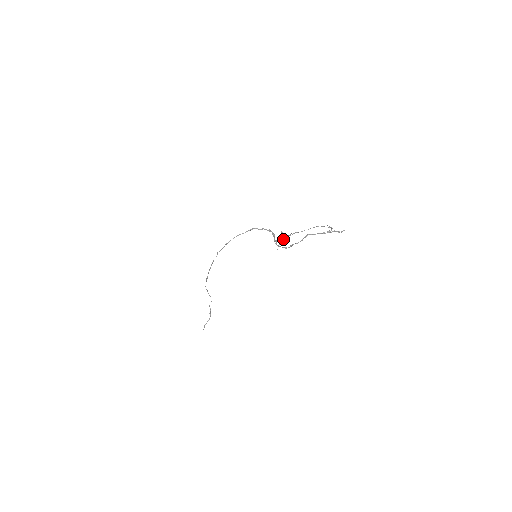
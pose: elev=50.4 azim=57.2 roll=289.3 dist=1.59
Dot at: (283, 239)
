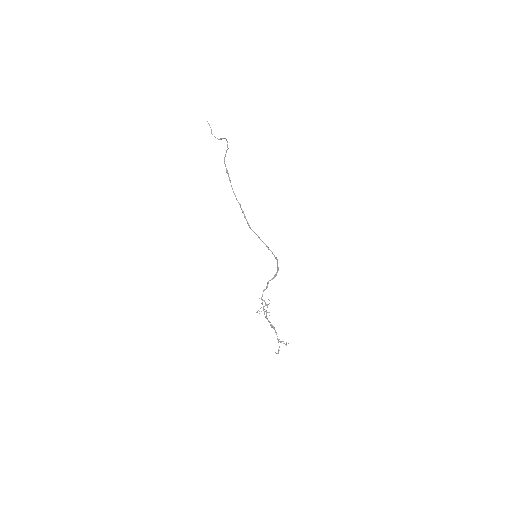
Dot at: (266, 304)
